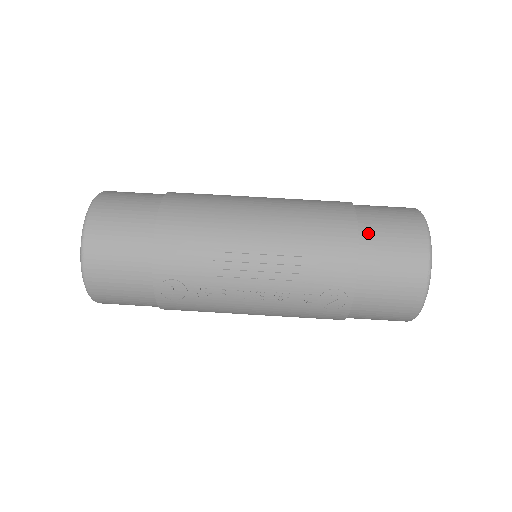
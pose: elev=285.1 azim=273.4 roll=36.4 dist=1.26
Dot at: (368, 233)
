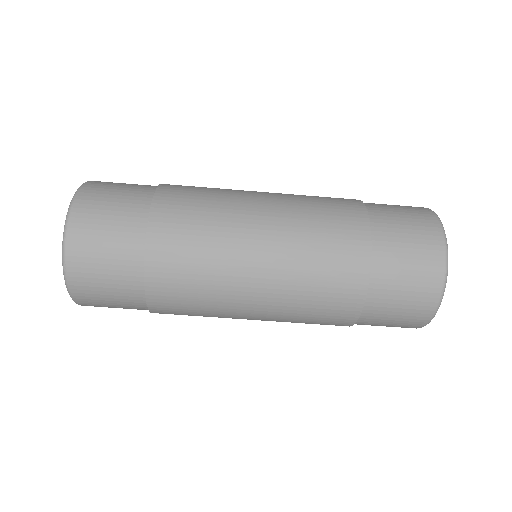
Dot at: occluded
